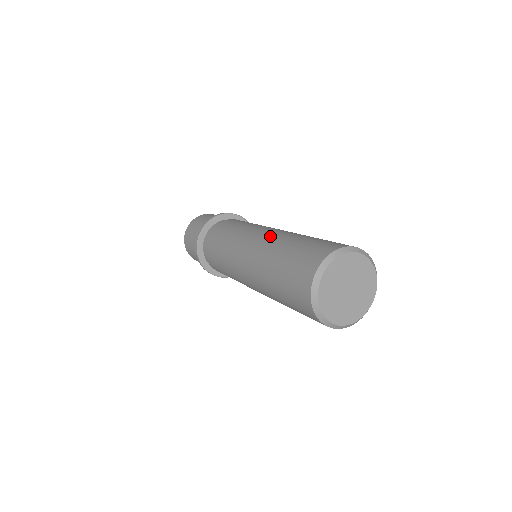
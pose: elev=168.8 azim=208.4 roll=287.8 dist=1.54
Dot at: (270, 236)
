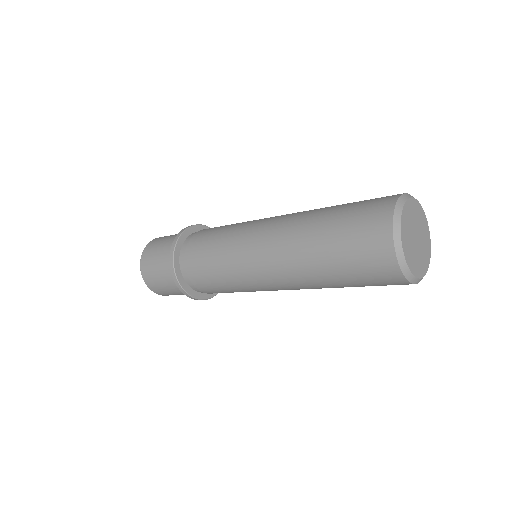
Dot at: (289, 218)
